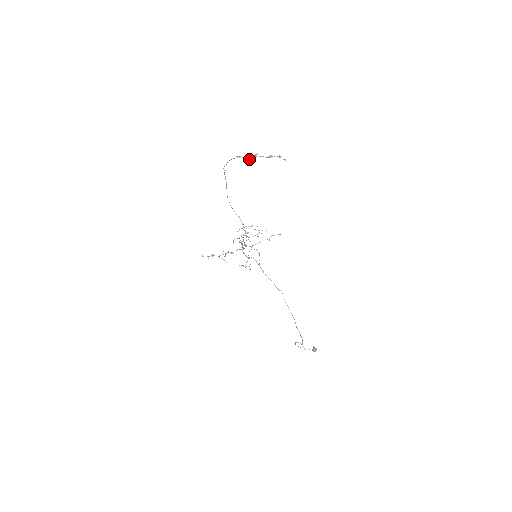
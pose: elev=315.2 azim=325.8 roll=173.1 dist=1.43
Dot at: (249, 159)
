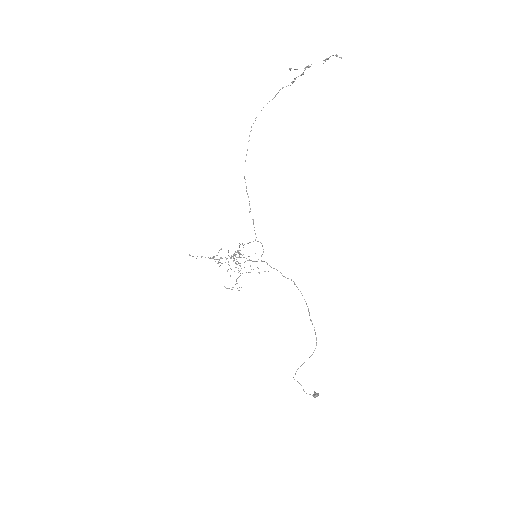
Dot at: (298, 76)
